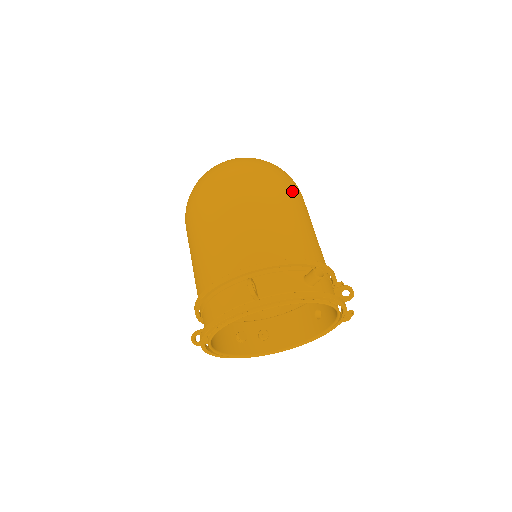
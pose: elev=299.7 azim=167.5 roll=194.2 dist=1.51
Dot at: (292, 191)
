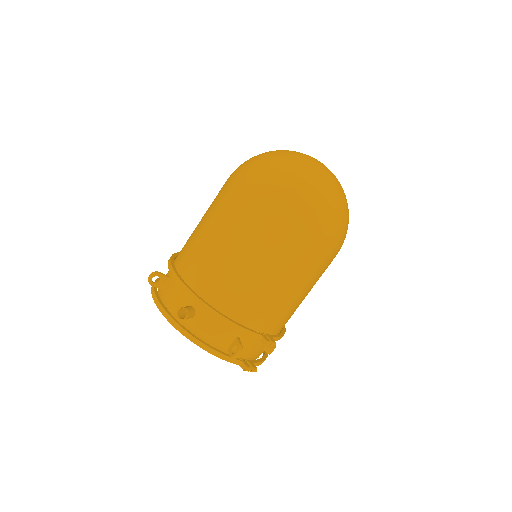
Dot at: (268, 228)
